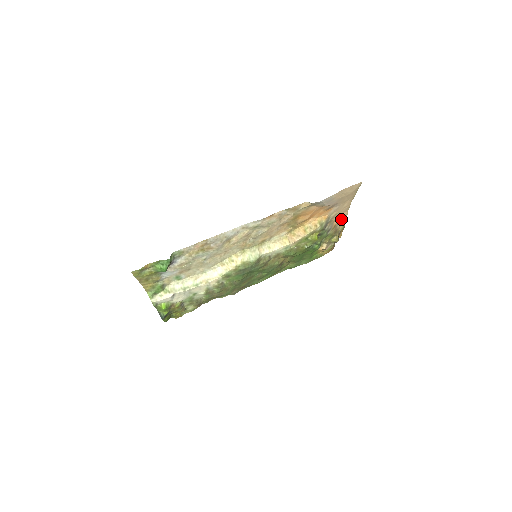
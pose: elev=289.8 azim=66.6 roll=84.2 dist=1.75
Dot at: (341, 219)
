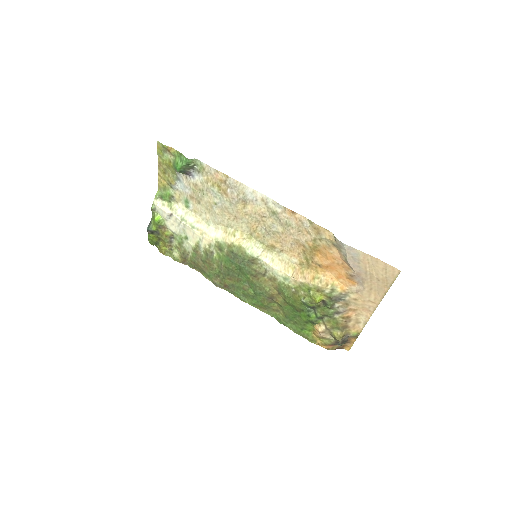
Dot at: (360, 318)
